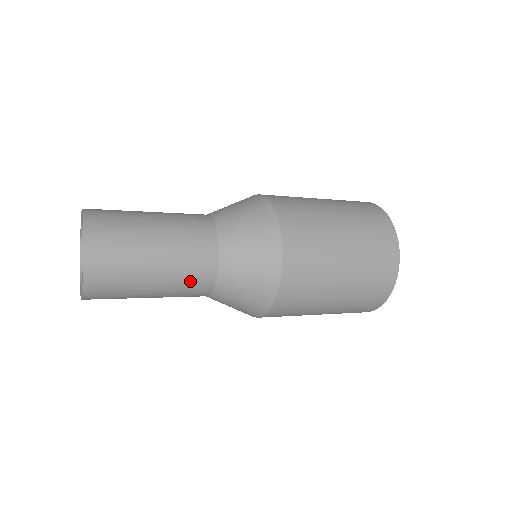
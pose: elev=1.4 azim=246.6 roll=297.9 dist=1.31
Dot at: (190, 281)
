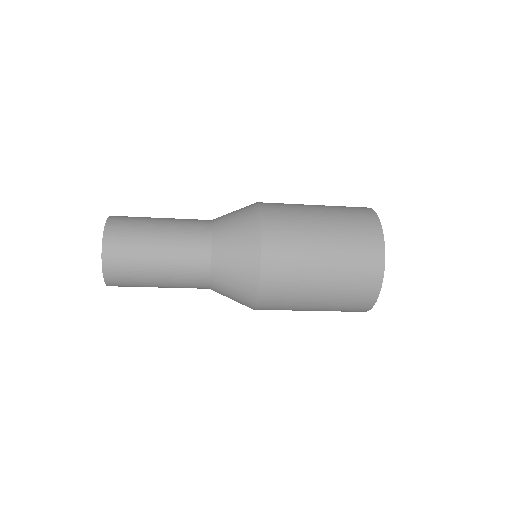
Dot at: (188, 283)
